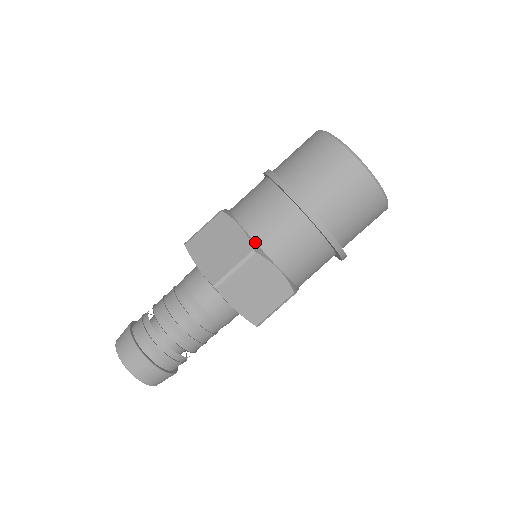
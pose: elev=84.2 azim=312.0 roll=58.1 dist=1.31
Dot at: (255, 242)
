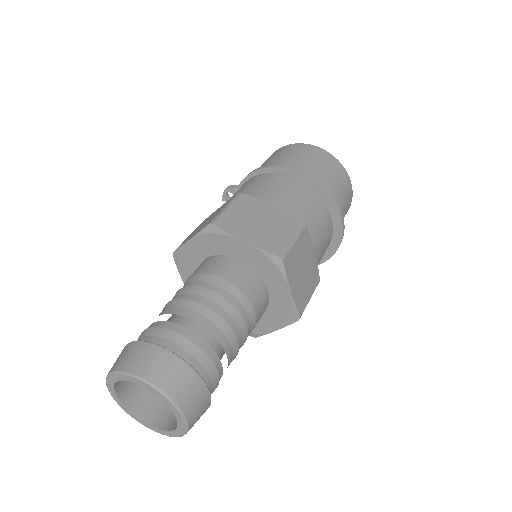
Dot at: occluded
